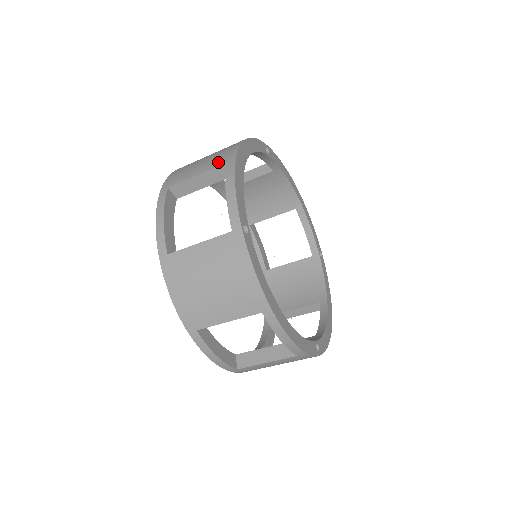
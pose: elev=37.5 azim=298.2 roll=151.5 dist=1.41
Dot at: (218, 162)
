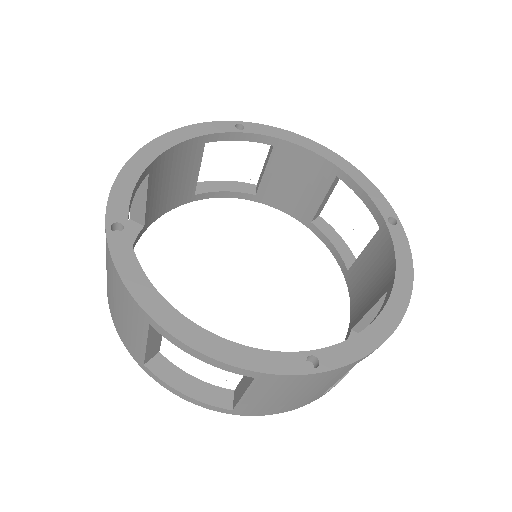
Dot at: occluded
